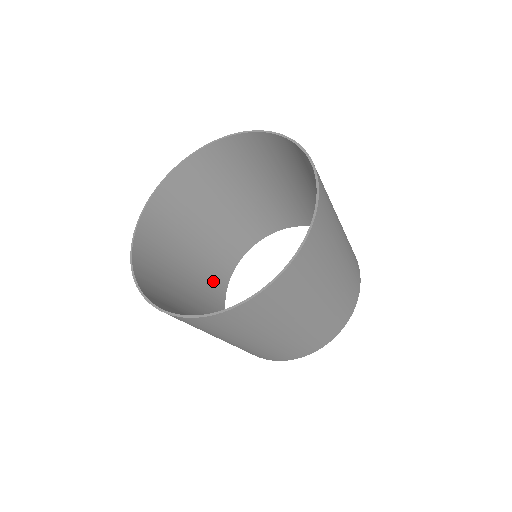
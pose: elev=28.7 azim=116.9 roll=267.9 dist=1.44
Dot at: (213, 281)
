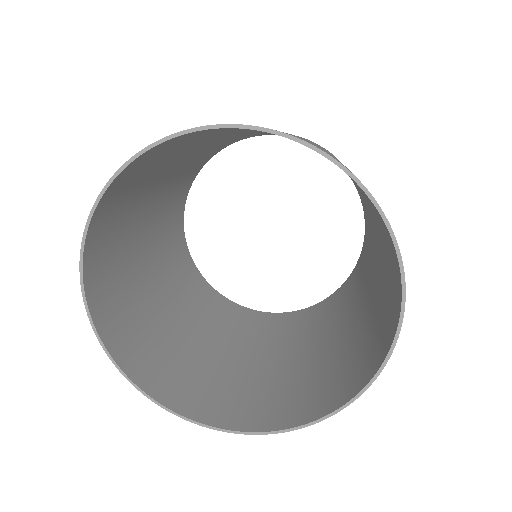
Dot at: (171, 214)
